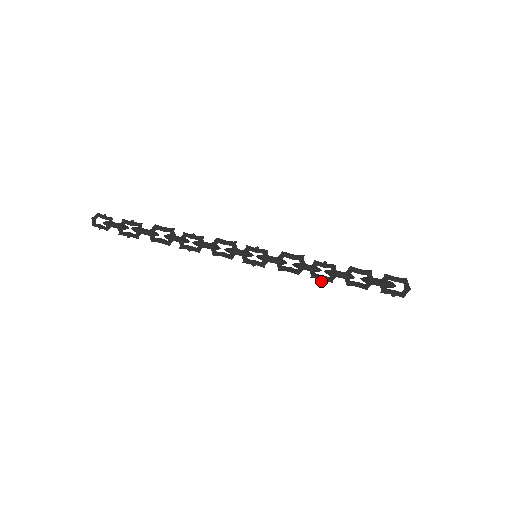
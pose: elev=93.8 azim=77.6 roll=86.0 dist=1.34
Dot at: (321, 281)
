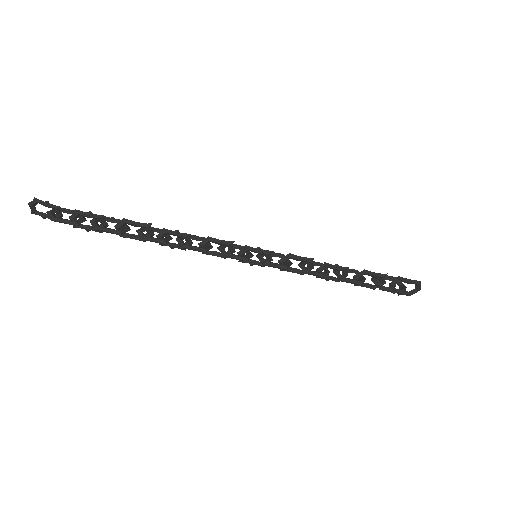
Dot at: occluded
